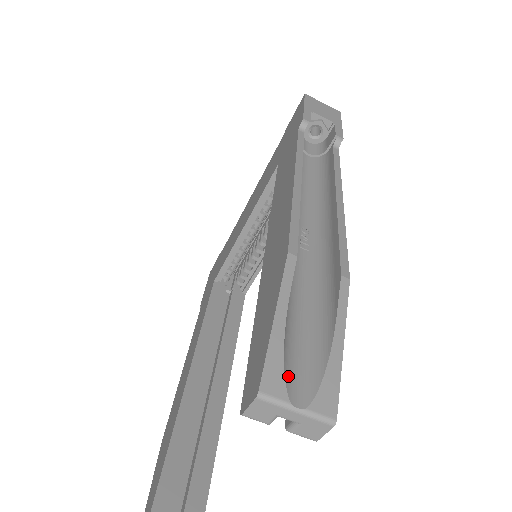
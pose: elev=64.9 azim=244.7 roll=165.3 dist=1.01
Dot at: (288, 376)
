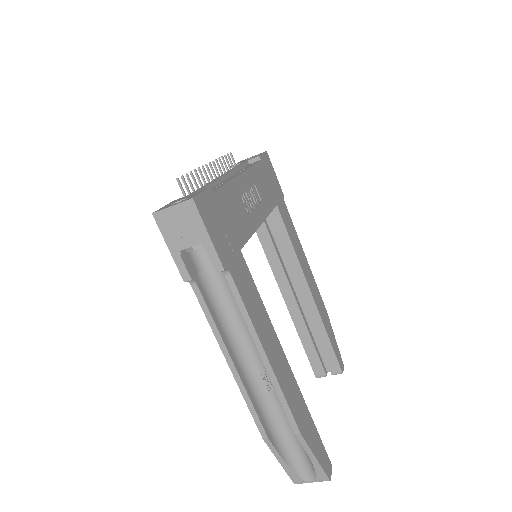
Dot at: (302, 474)
